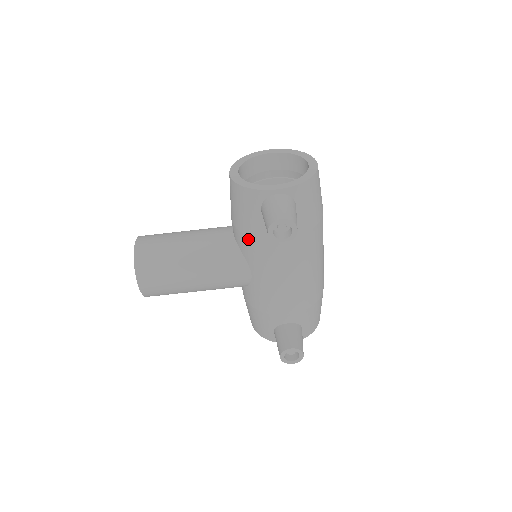
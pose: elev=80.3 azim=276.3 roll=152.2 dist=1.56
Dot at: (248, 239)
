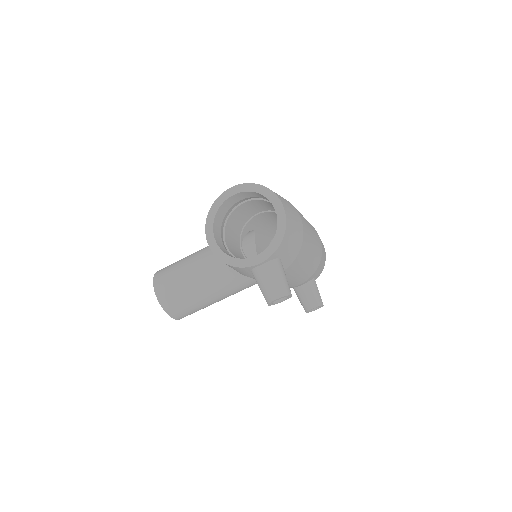
Dot at: occluded
